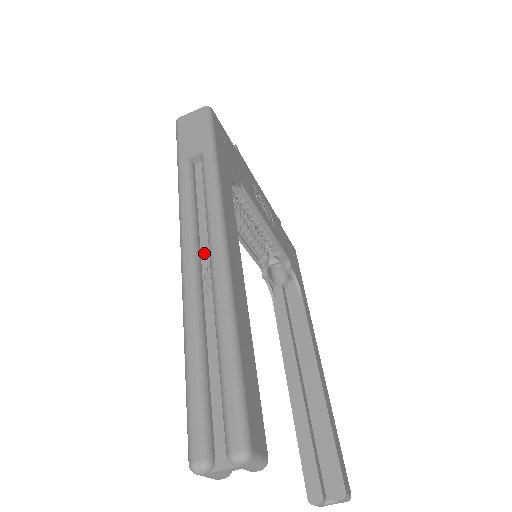
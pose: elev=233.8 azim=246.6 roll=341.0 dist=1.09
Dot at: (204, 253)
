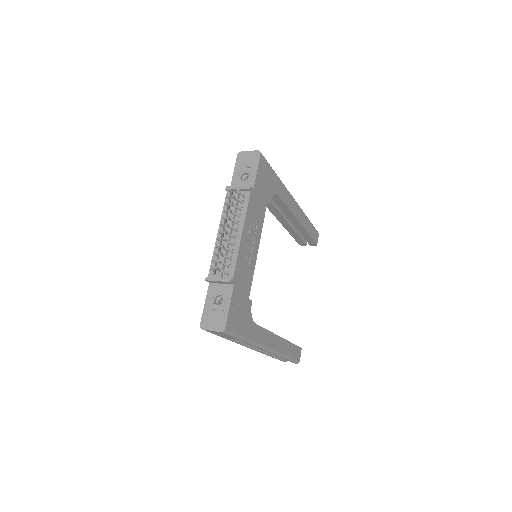
Dot at: occluded
